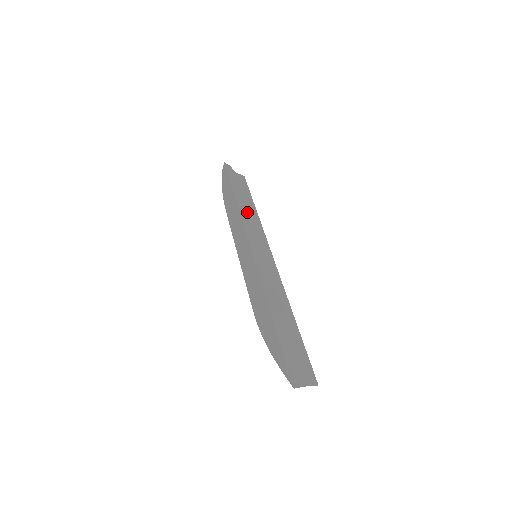
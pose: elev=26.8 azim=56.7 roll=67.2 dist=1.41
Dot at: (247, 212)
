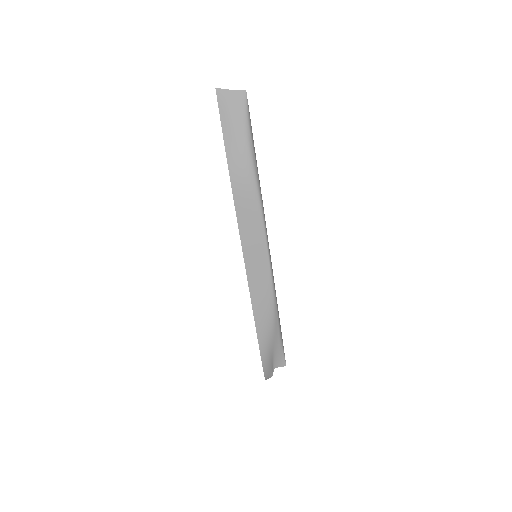
Dot at: occluded
